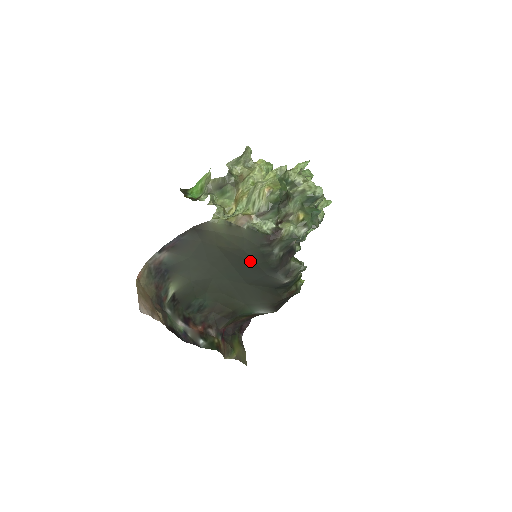
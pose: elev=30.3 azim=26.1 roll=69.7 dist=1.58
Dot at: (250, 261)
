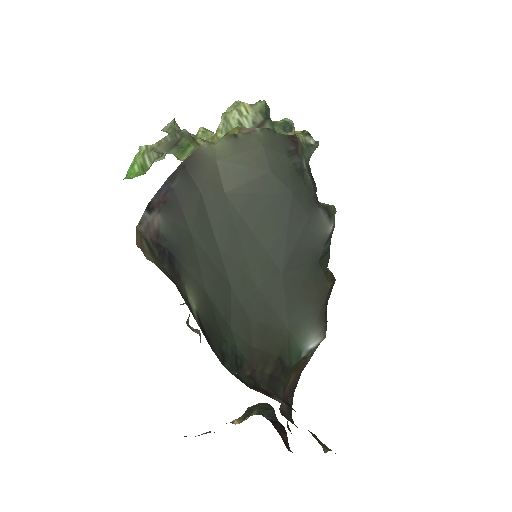
Dot at: (283, 194)
